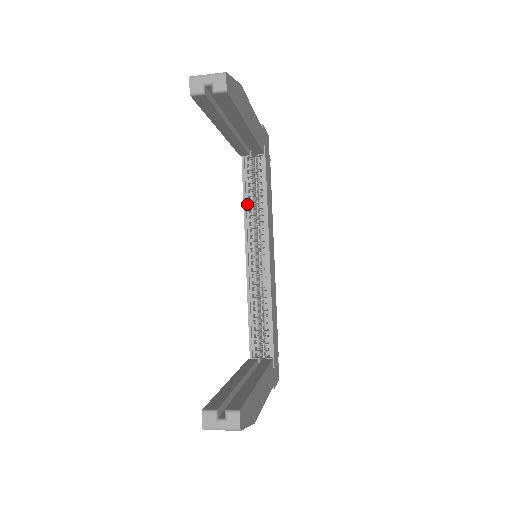
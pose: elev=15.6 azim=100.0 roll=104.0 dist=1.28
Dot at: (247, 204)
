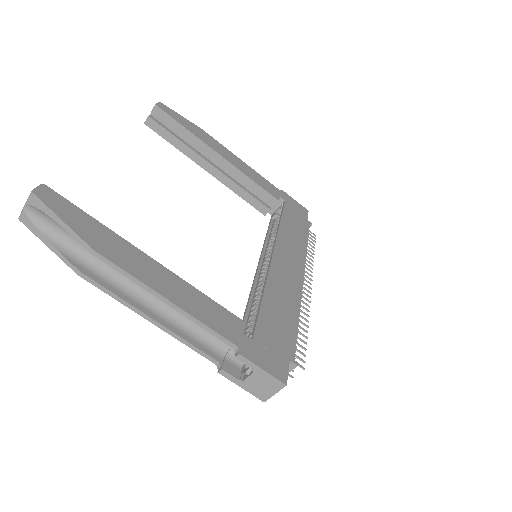
Dot at: (268, 241)
